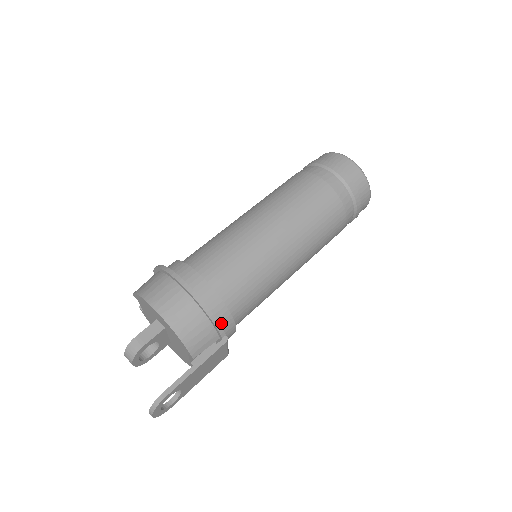
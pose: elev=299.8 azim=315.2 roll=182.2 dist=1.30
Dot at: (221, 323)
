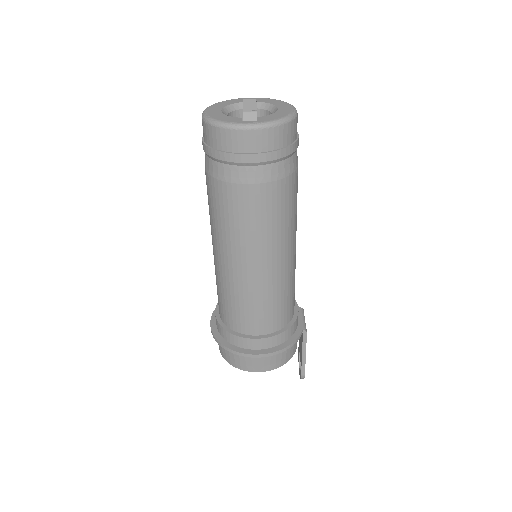
Dot at: (294, 331)
